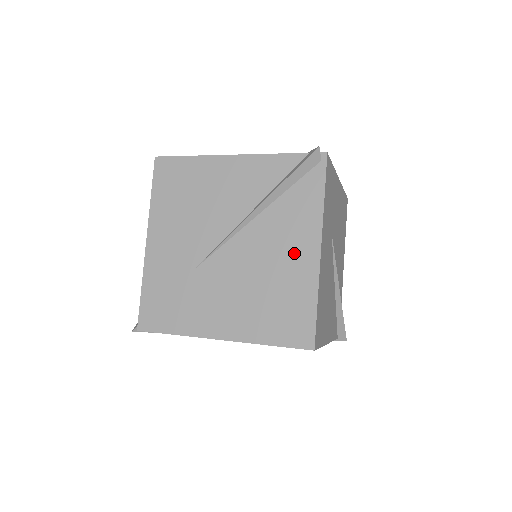
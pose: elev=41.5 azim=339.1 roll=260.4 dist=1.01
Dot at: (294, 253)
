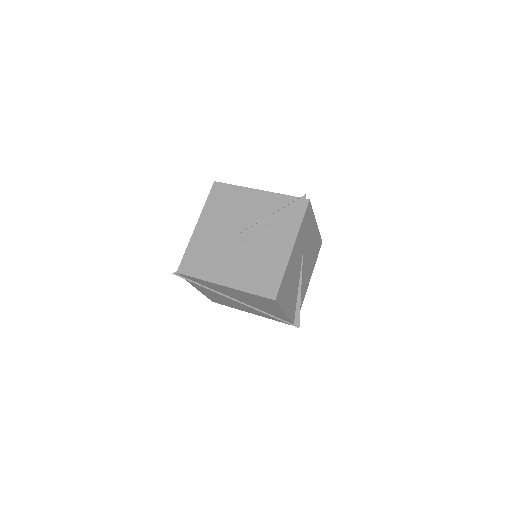
Dot at: (278, 247)
